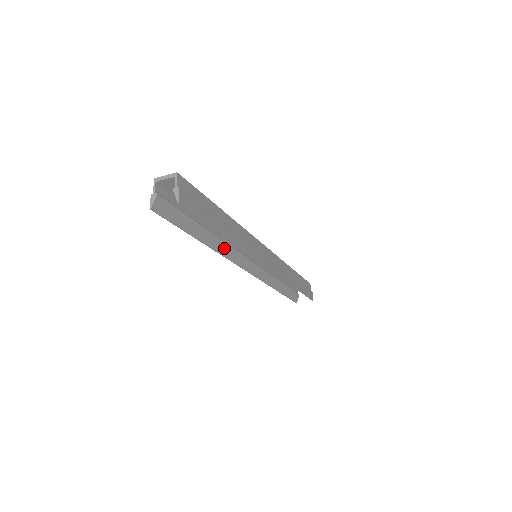
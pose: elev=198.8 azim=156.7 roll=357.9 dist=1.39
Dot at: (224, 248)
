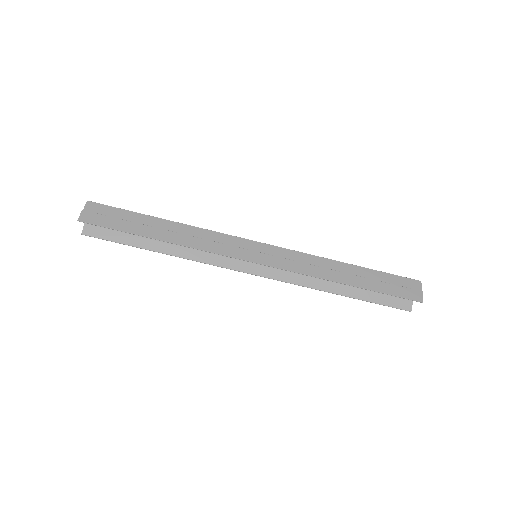
Dot at: (197, 254)
